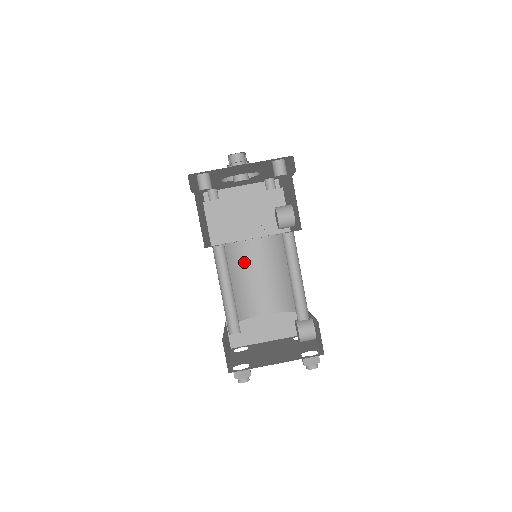
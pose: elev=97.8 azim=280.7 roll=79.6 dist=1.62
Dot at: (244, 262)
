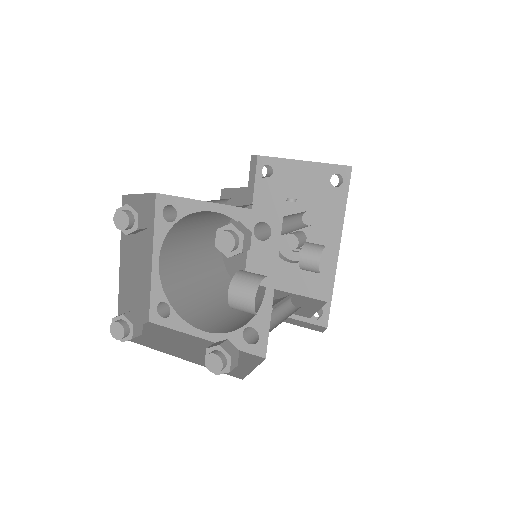
Dot at: occluded
